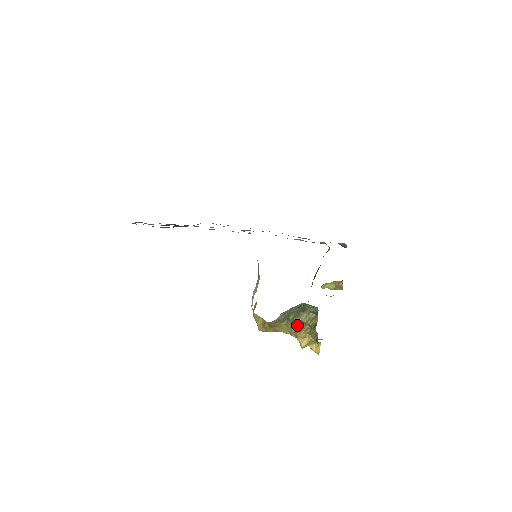
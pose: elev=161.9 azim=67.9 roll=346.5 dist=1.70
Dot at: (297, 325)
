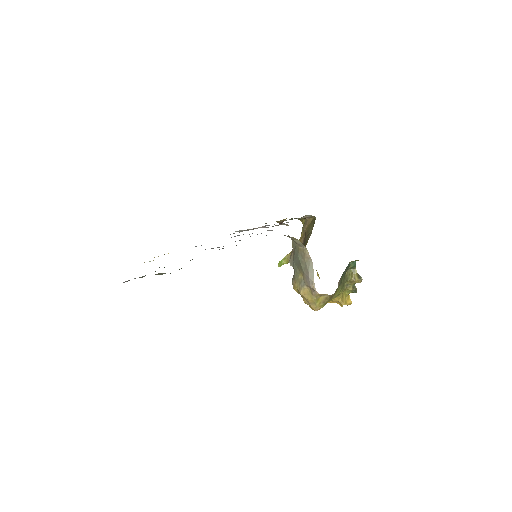
Dot at: (343, 286)
